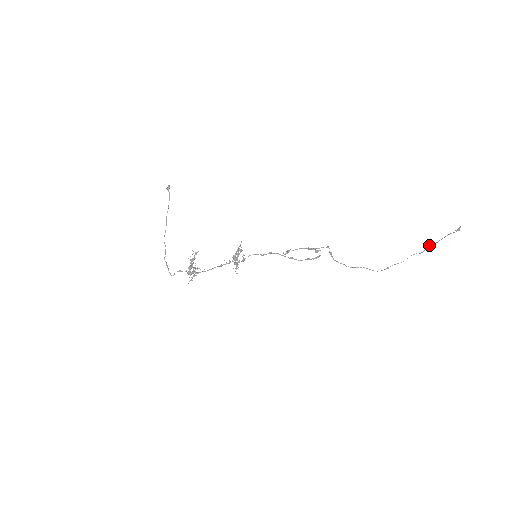
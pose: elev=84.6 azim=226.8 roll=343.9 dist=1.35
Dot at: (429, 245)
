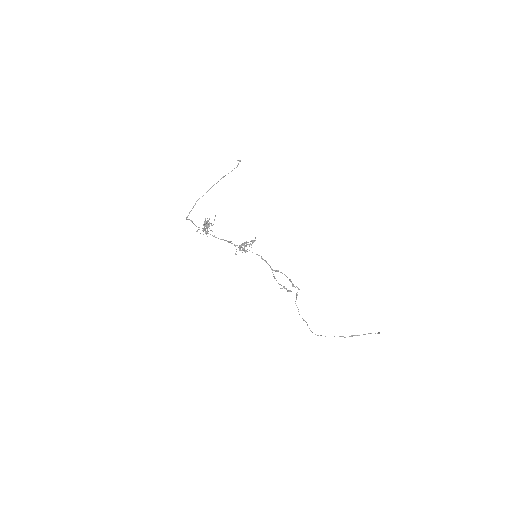
Dot at: (353, 335)
